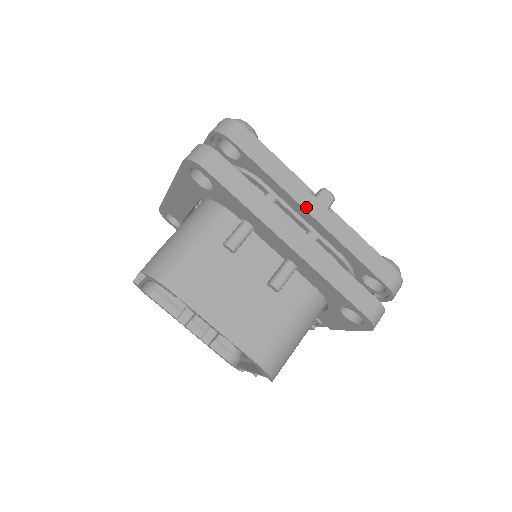
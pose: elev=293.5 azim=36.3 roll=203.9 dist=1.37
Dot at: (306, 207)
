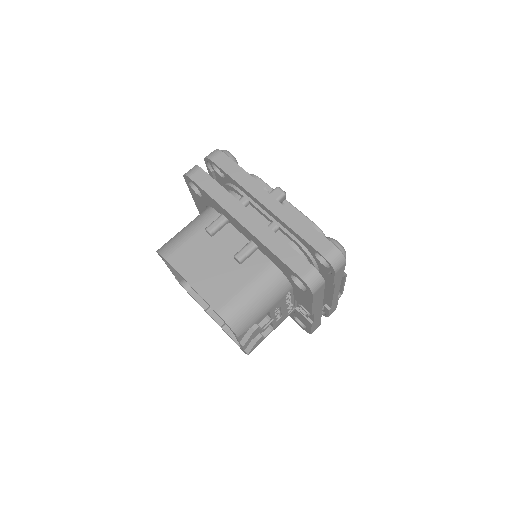
Dot at: (259, 199)
